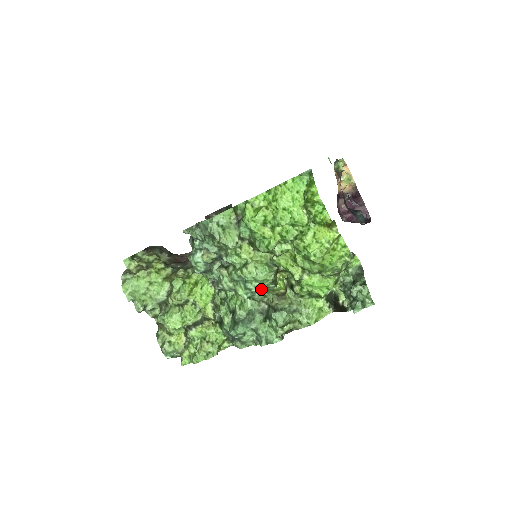
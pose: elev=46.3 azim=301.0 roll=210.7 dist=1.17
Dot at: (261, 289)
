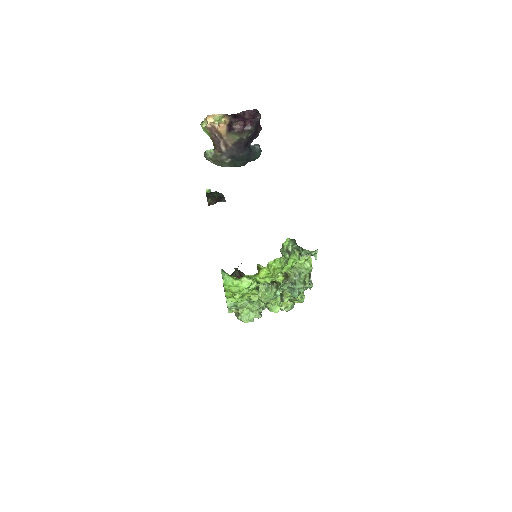
Dot at: (278, 294)
